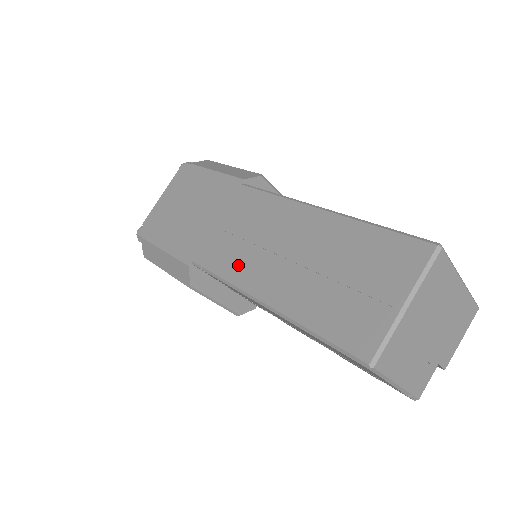
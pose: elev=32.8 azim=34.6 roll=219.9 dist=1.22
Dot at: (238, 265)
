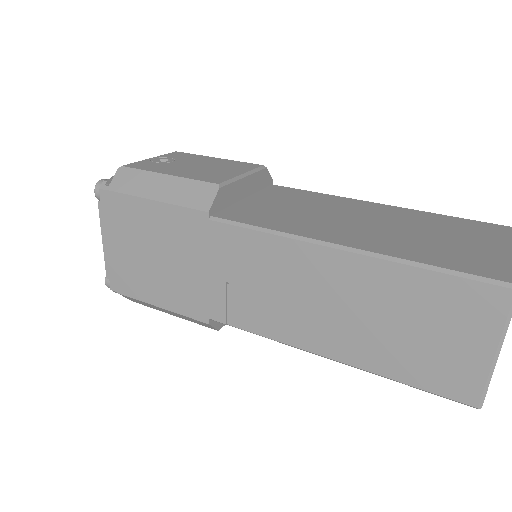
Dot at: (272, 321)
